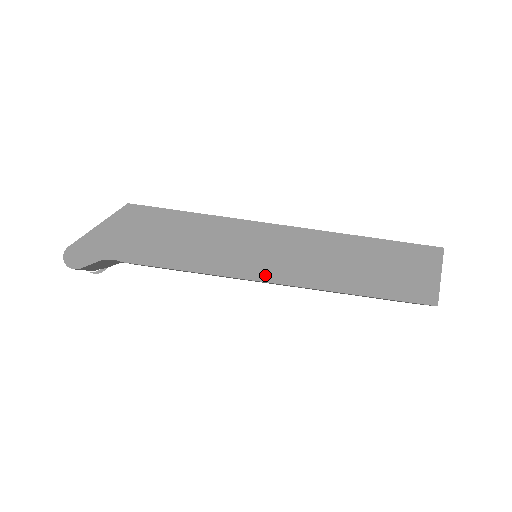
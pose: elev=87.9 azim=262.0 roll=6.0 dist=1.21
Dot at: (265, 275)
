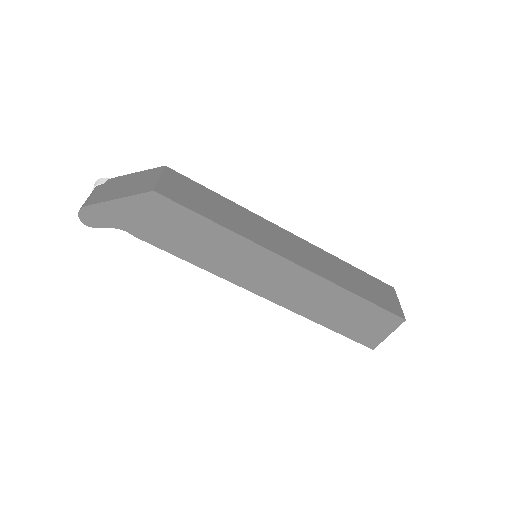
Dot at: (255, 288)
